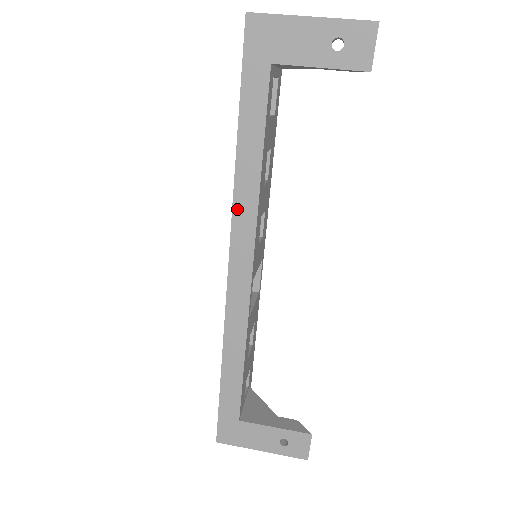
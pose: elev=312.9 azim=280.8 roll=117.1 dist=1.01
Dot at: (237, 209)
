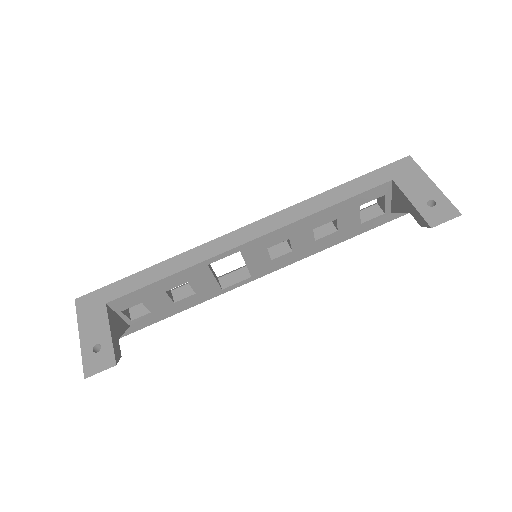
Dot at: (288, 211)
